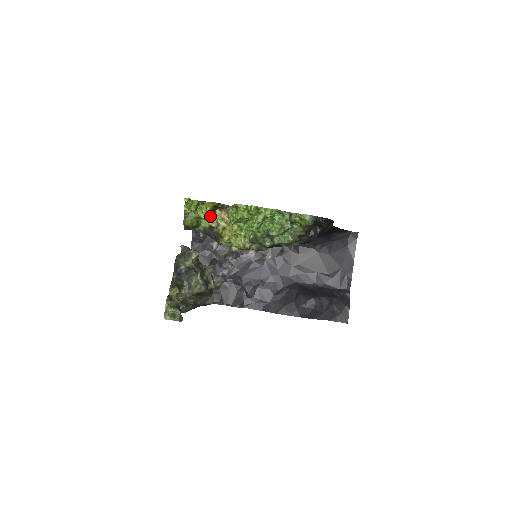
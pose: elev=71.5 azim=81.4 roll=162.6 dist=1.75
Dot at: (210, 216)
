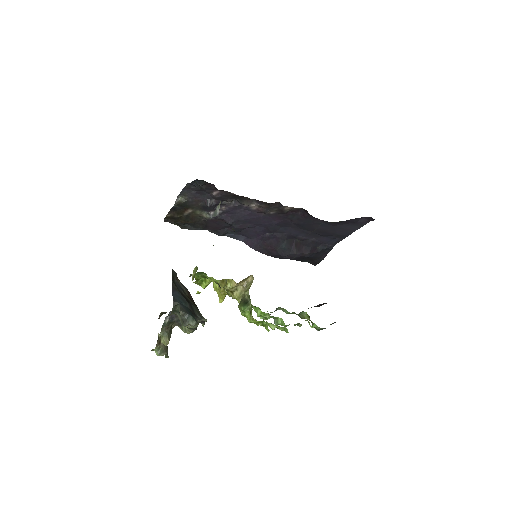
Dot at: occluded
